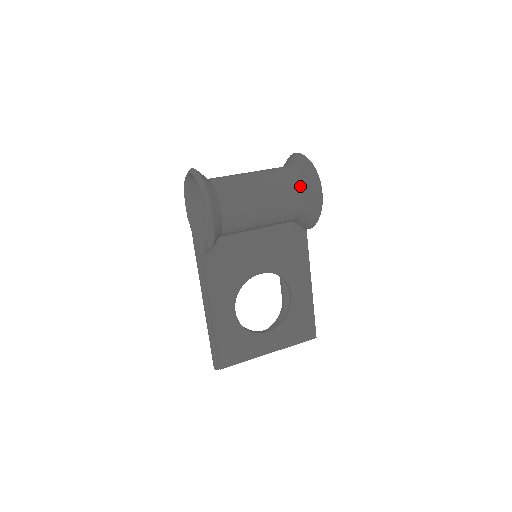
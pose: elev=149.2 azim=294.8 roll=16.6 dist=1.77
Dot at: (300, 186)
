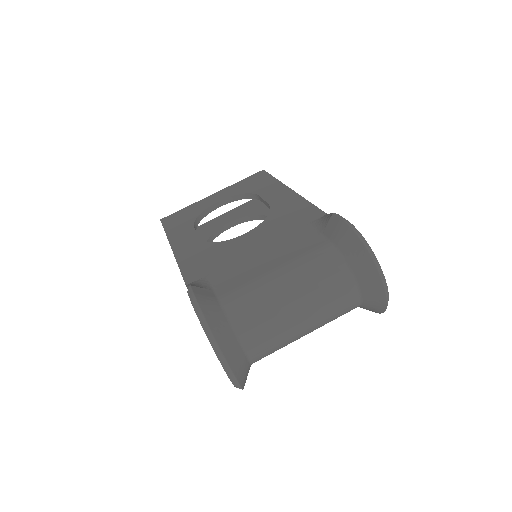
Dot at: occluded
